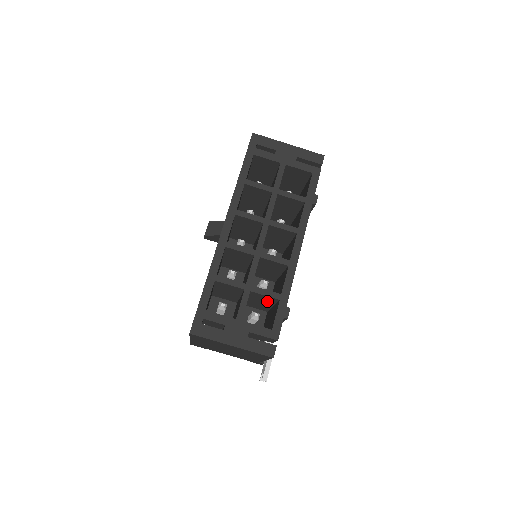
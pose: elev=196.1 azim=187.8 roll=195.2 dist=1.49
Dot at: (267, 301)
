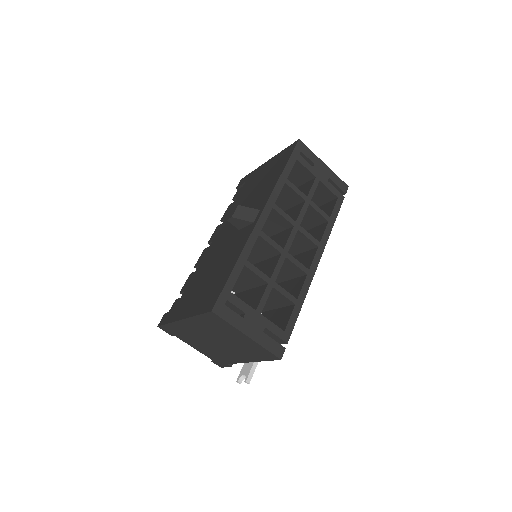
Dot at: (275, 302)
